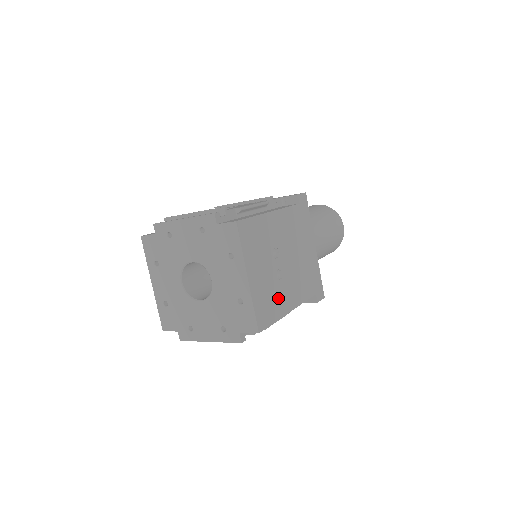
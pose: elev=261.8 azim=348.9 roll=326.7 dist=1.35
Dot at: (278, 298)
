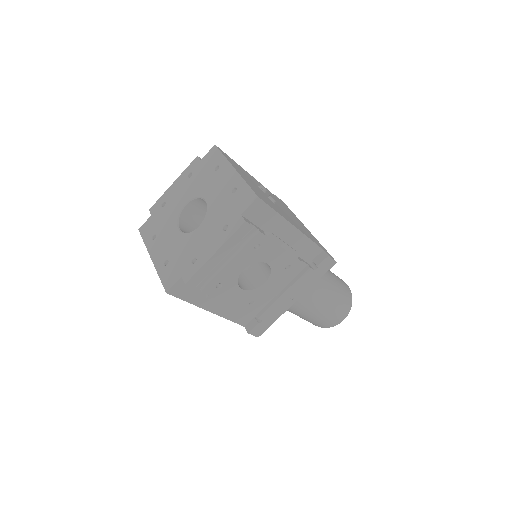
Dot at: occluded
